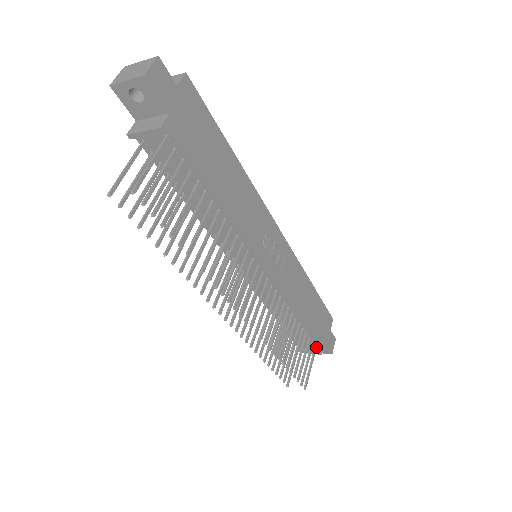
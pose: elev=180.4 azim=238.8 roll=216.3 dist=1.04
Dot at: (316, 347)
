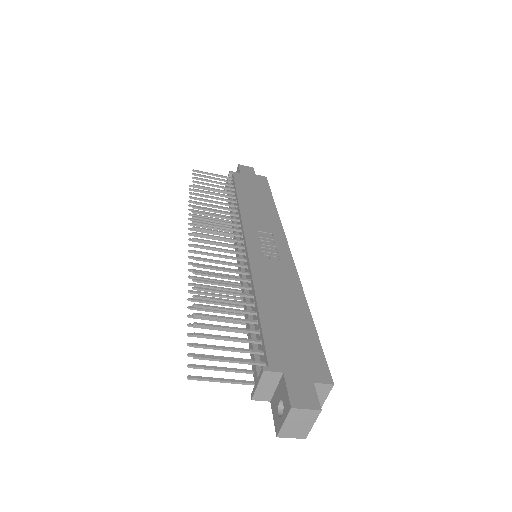
Dot at: (265, 363)
